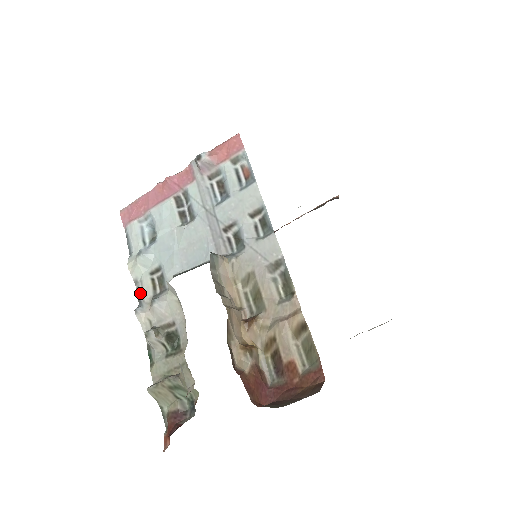
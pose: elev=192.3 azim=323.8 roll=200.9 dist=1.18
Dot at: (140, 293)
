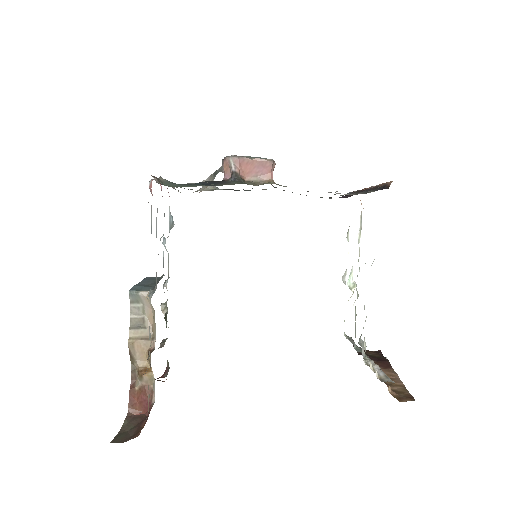
Dot at: occluded
